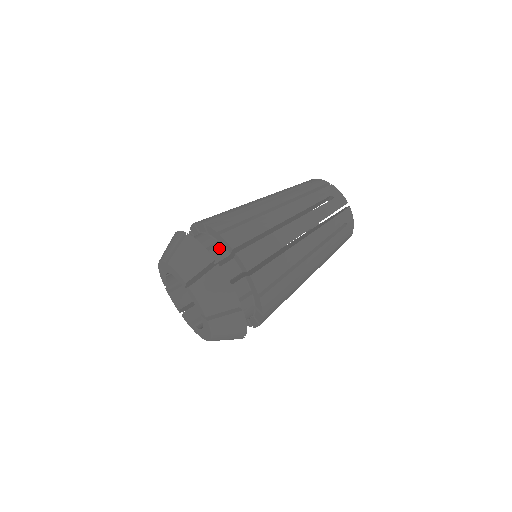
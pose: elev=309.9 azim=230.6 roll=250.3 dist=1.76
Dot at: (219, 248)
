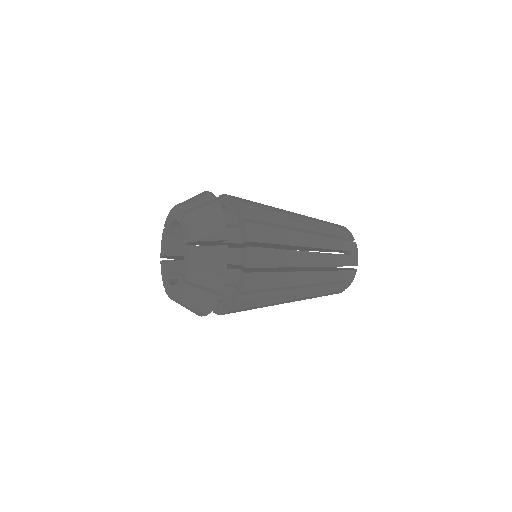
Dot at: (224, 206)
